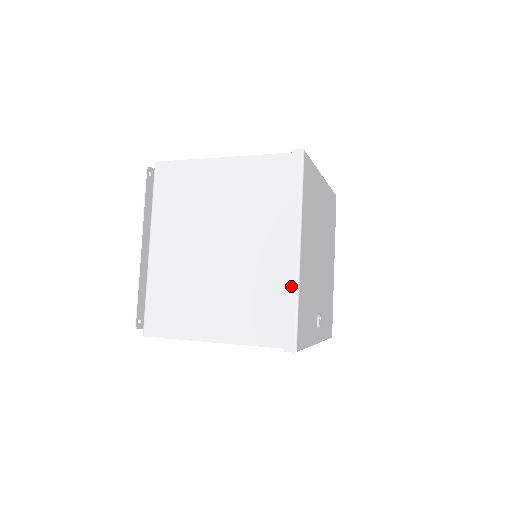
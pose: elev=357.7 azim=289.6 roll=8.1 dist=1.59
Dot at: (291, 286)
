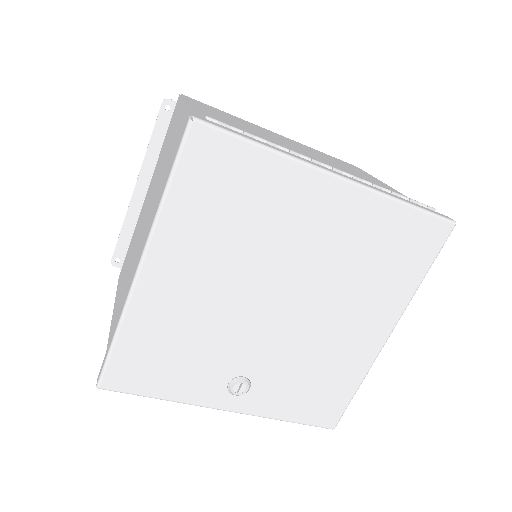
Dot at: (121, 310)
